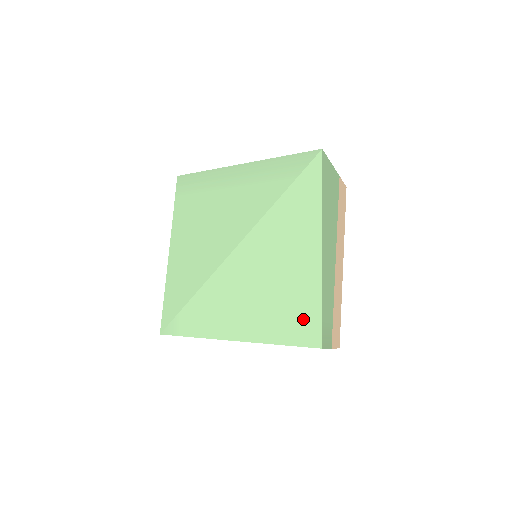
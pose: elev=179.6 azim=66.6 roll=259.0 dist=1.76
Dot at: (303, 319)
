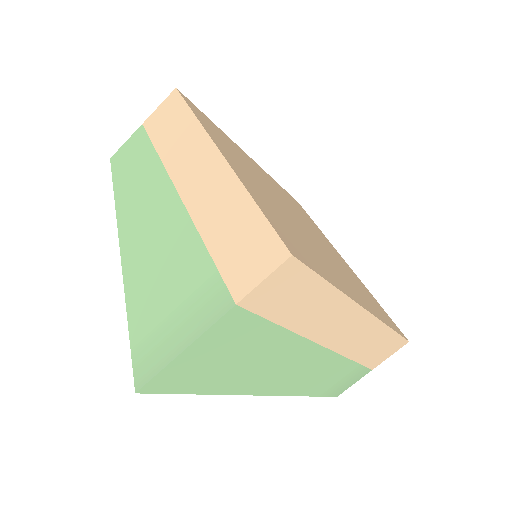
Dot at: occluded
